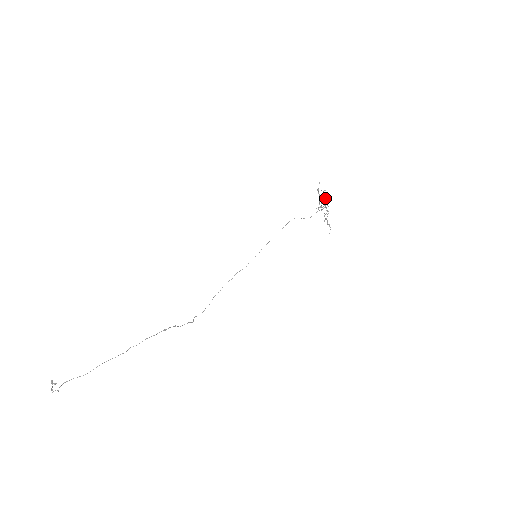
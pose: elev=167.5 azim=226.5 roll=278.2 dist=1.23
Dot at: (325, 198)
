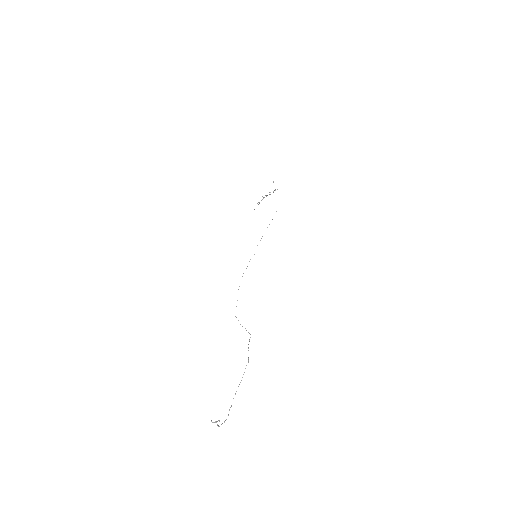
Dot at: occluded
